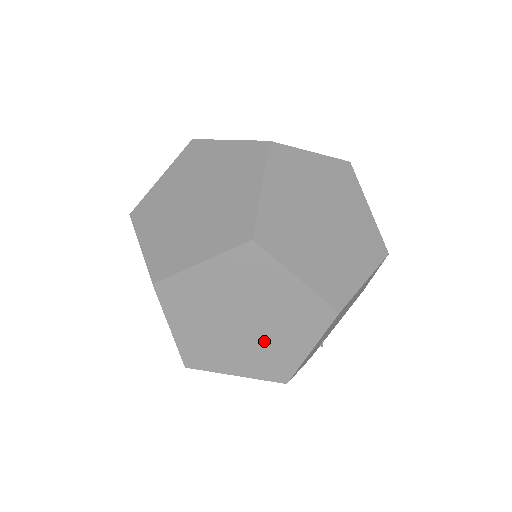
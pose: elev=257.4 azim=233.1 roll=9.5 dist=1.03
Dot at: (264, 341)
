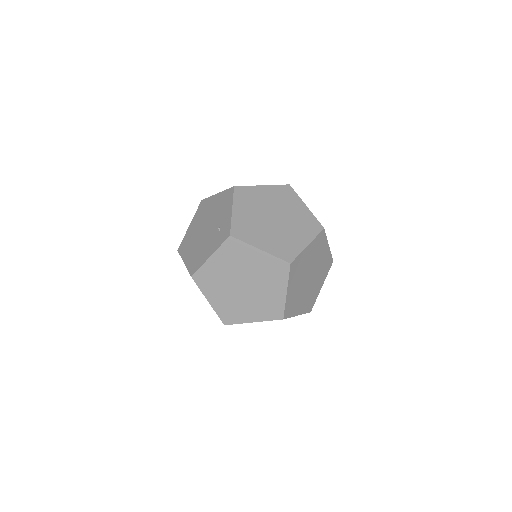
Dot at: occluded
